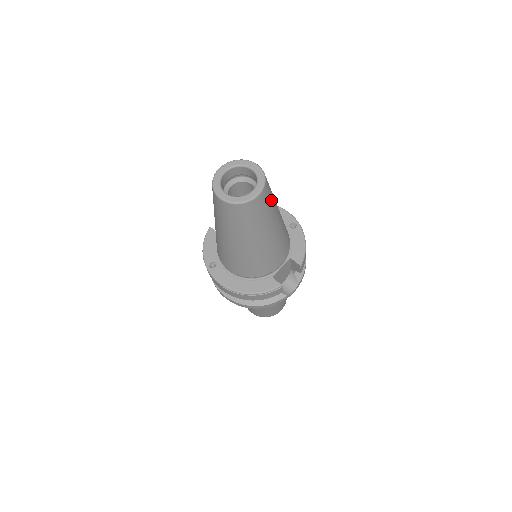
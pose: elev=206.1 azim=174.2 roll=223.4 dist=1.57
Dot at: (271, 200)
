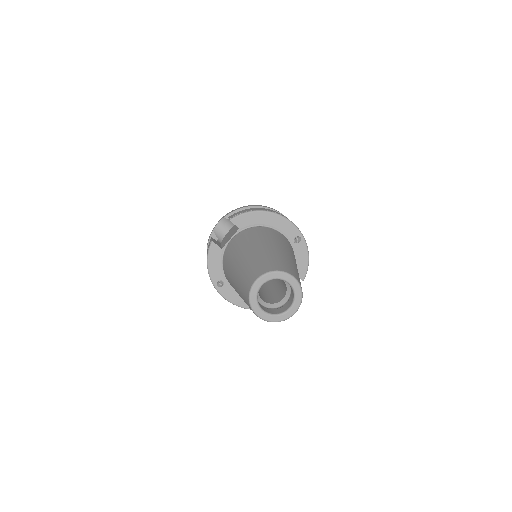
Dot at: occluded
